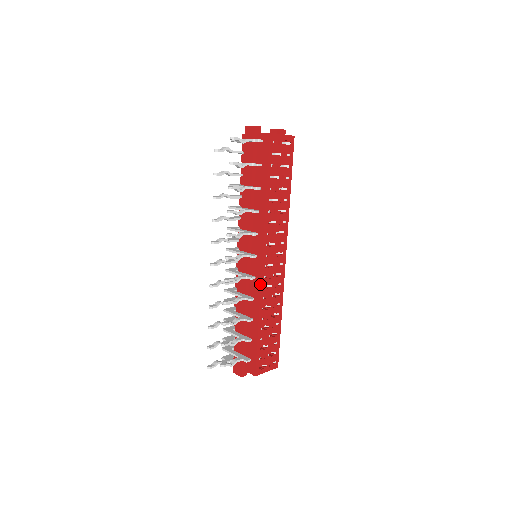
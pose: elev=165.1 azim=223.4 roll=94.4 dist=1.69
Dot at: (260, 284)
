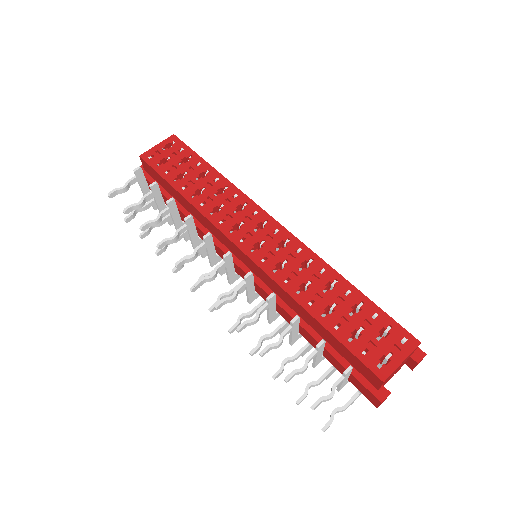
Dot at: (263, 272)
